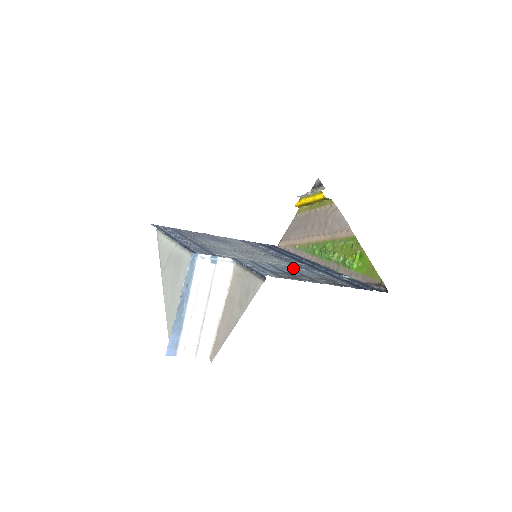
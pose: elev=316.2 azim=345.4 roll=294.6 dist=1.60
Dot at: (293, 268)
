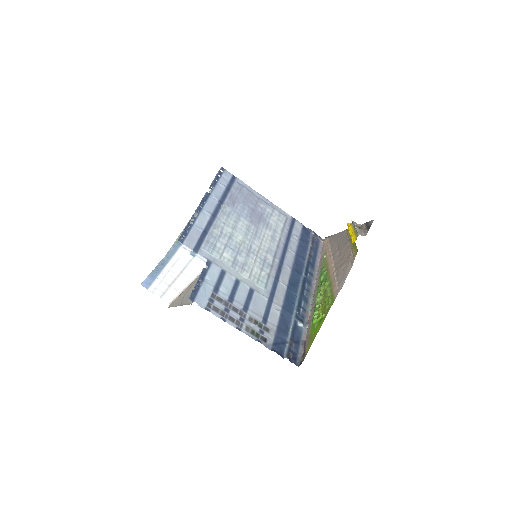
Dot at: (255, 294)
